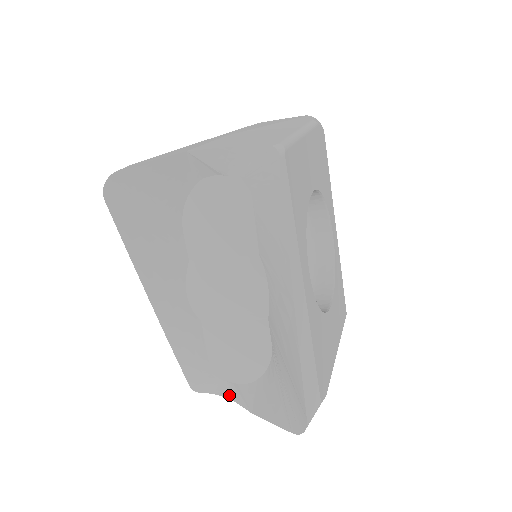
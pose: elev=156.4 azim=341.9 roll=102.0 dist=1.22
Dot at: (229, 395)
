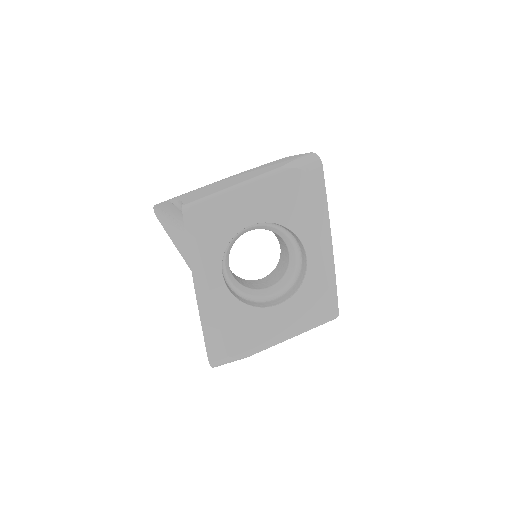
Dot at: occluded
